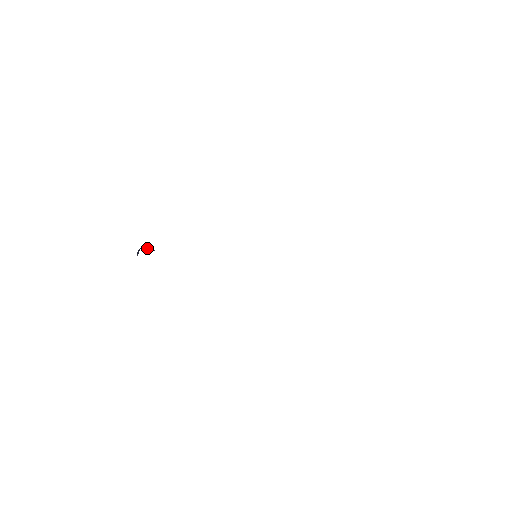
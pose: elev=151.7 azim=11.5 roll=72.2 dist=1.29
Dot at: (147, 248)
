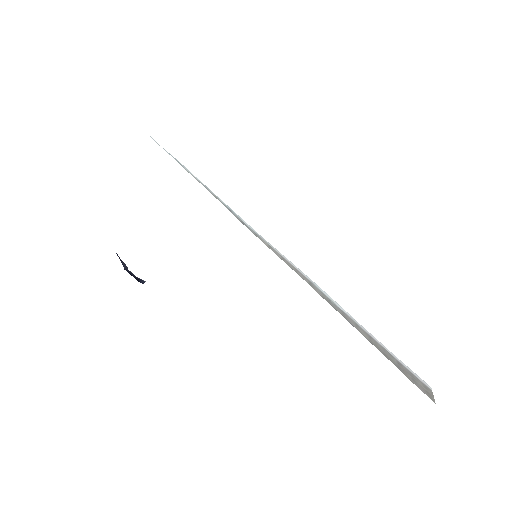
Dot at: occluded
